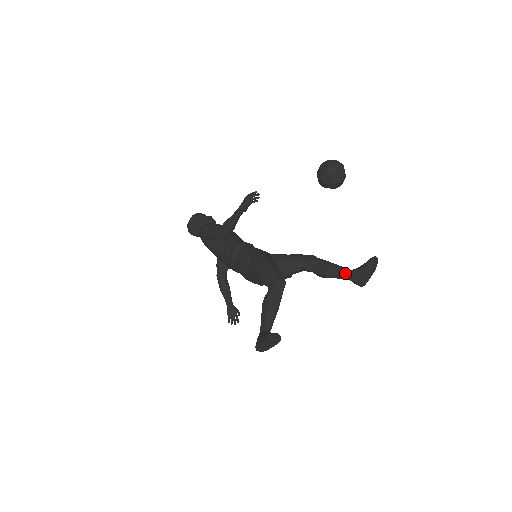
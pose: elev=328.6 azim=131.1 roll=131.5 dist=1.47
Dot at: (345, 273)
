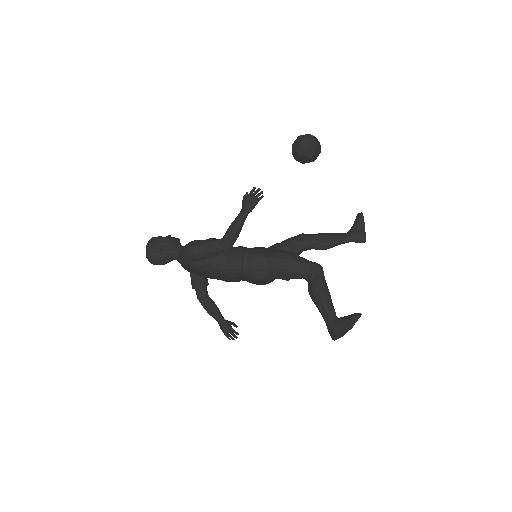
Dot at: (347, 237)
